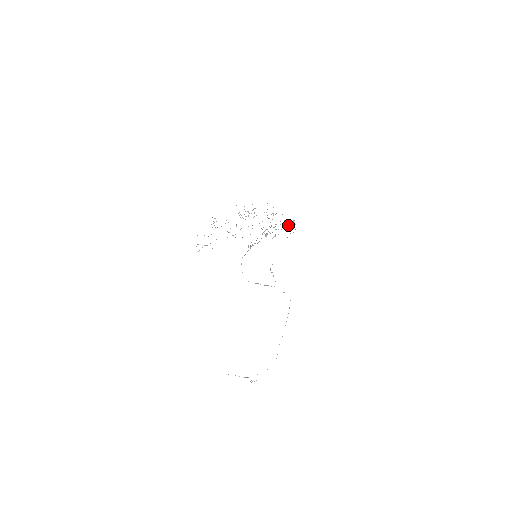
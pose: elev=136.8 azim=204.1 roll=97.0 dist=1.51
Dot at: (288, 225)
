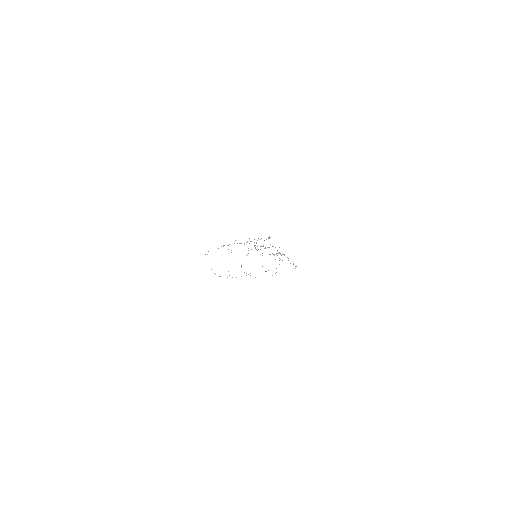
Dot at: occluded
